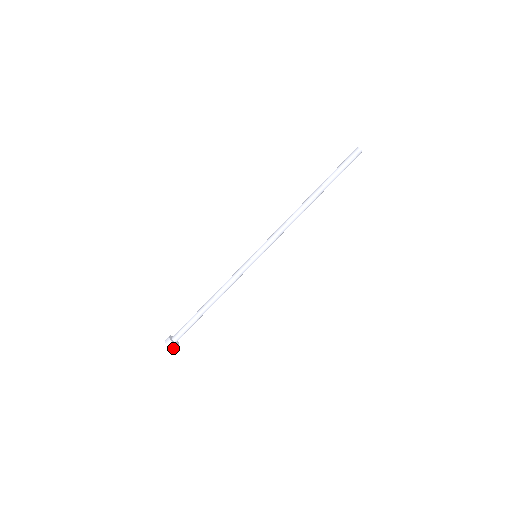
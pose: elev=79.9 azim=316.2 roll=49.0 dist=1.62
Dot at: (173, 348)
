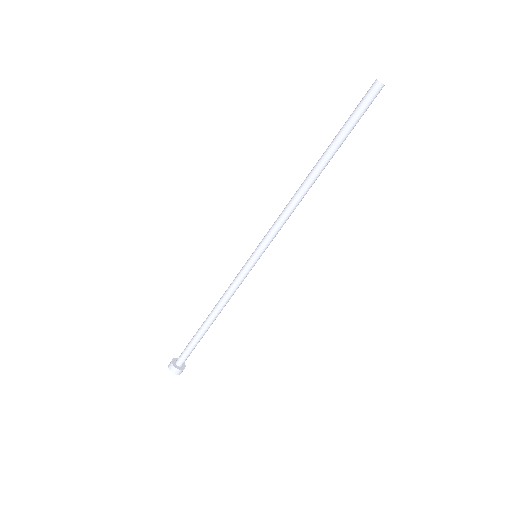
Dot at: (182, 371)
